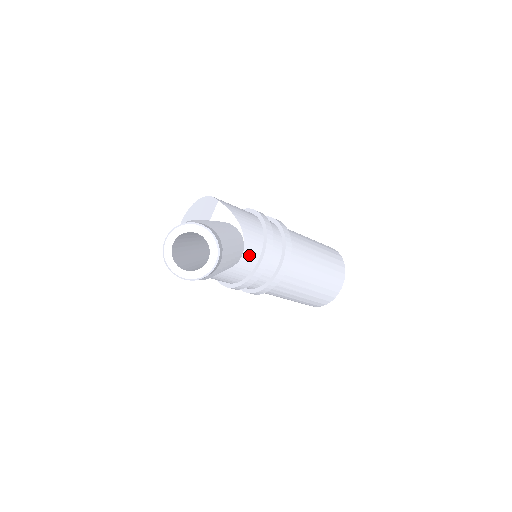
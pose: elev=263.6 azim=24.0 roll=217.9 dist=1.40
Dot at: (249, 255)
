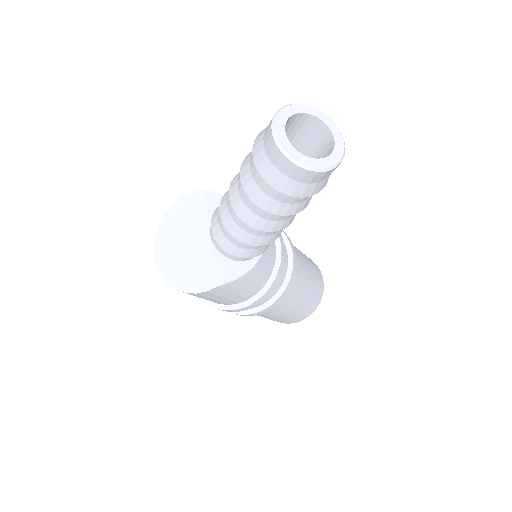
Dot at: occluded
